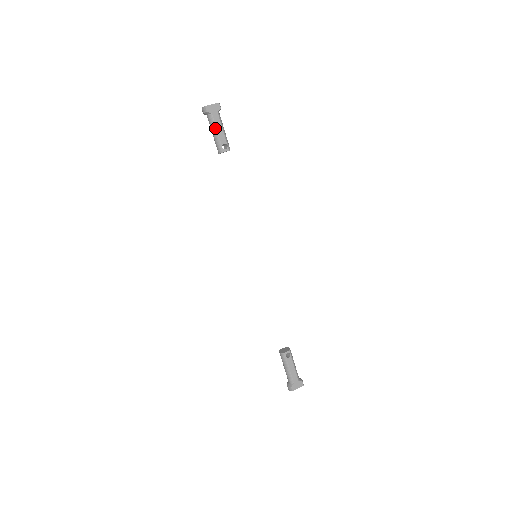
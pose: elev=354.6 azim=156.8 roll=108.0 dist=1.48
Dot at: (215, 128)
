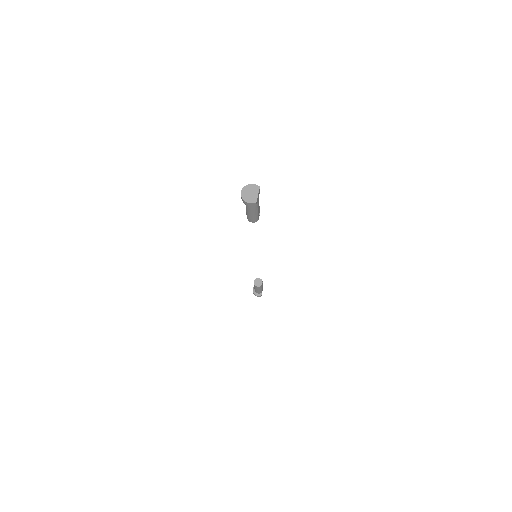
Dot at: (257, 210)
